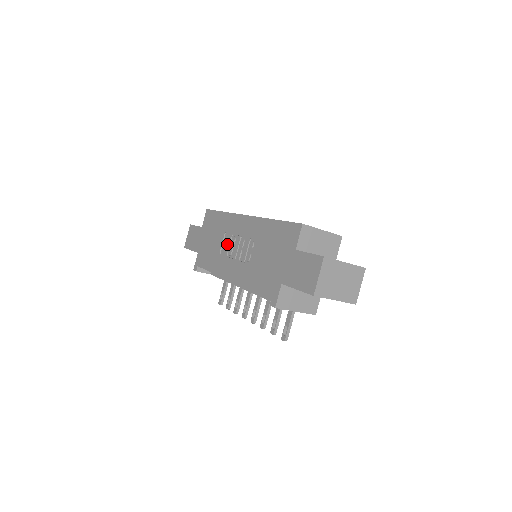
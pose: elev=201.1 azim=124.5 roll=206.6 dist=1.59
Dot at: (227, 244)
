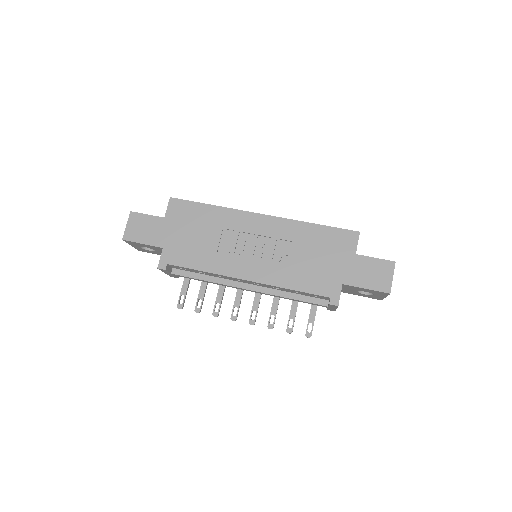
Dot at: (230, 241)
